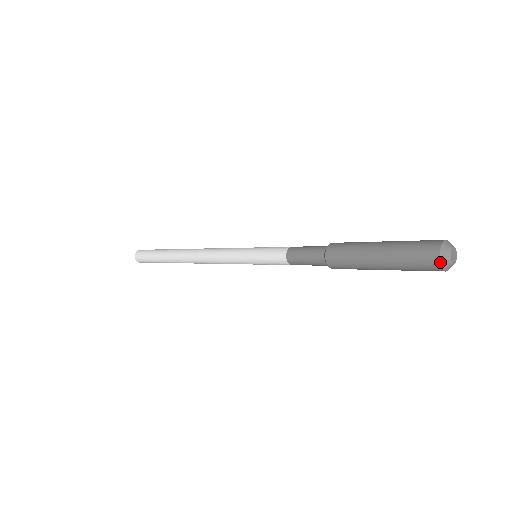
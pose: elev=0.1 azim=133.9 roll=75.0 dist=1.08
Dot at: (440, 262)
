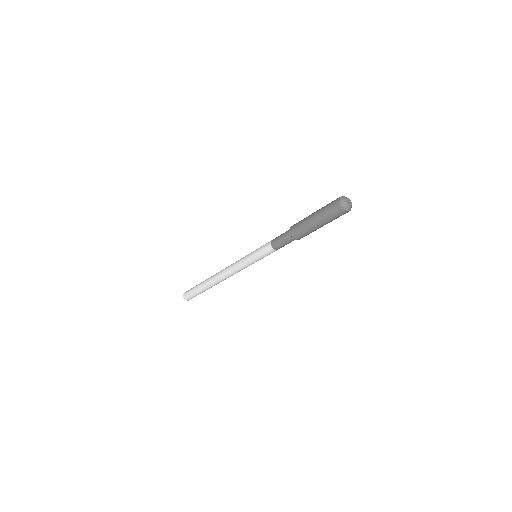
Dot at: (339, 199)
